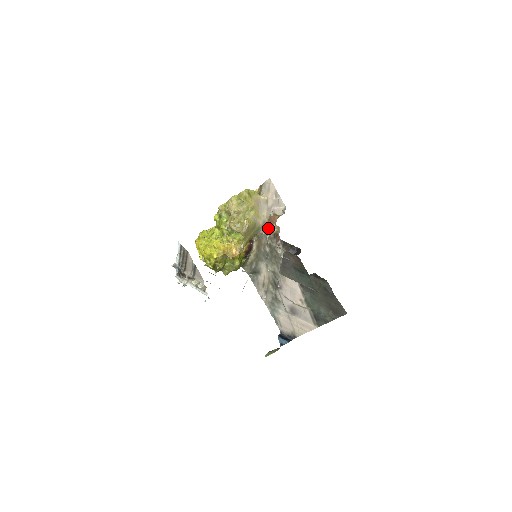
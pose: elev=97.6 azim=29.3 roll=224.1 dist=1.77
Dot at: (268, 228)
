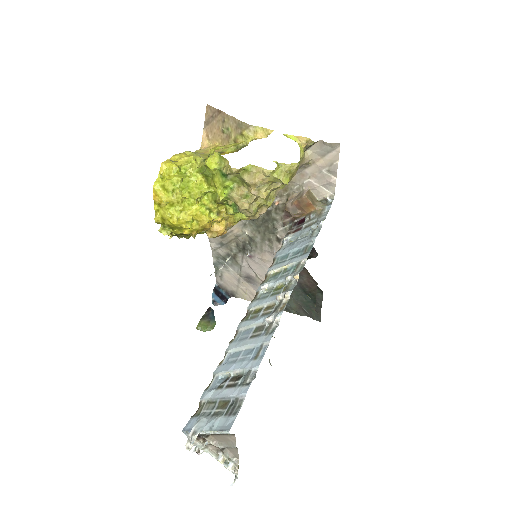
Dot at: (288, 208)
